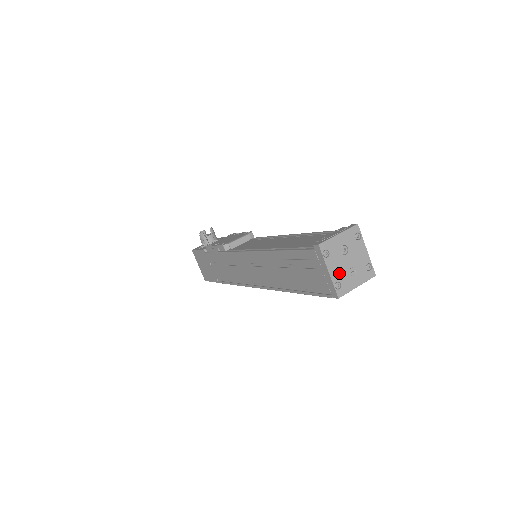
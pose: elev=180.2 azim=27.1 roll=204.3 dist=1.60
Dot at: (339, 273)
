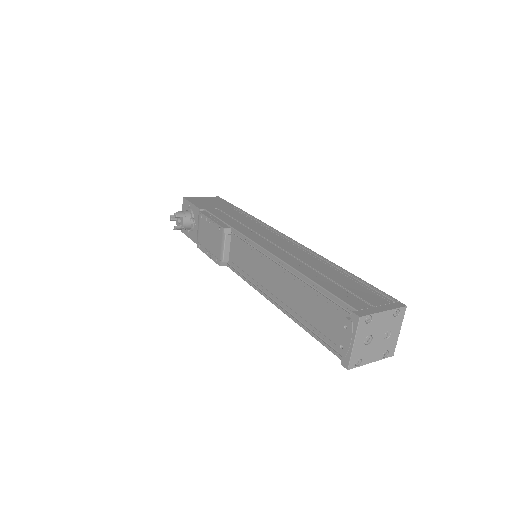
Dot at: (379, 351)
